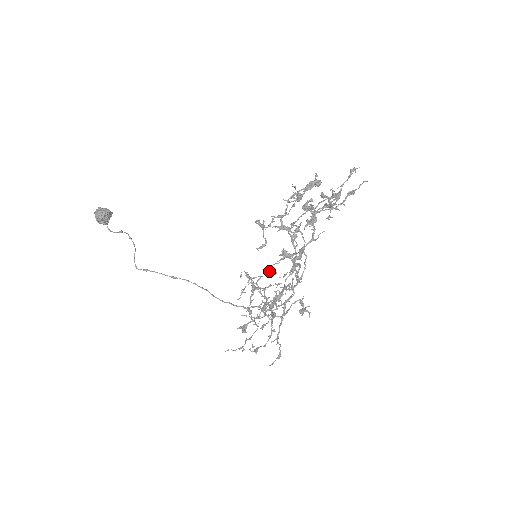
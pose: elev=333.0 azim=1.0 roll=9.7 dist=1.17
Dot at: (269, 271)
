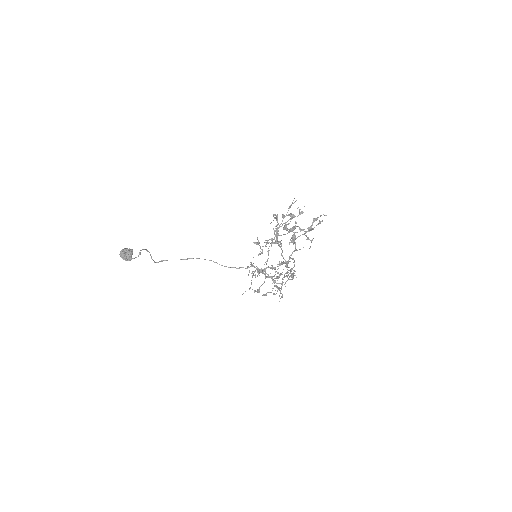
Dot at: (271, 268)
